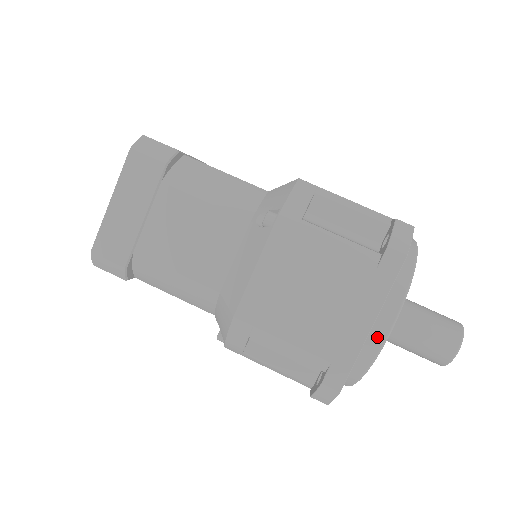
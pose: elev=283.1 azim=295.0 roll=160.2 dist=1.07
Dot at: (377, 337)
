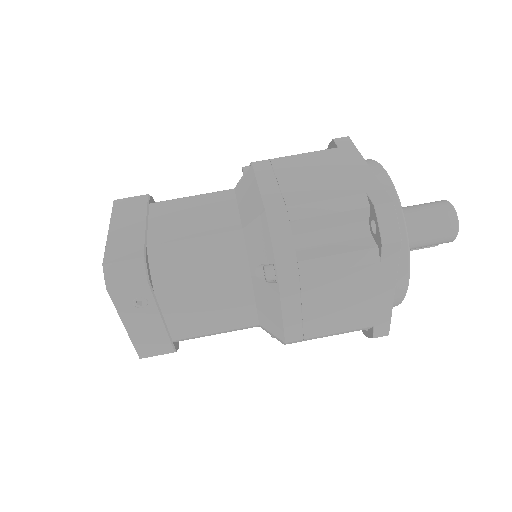
Dot at: (380, 175)
